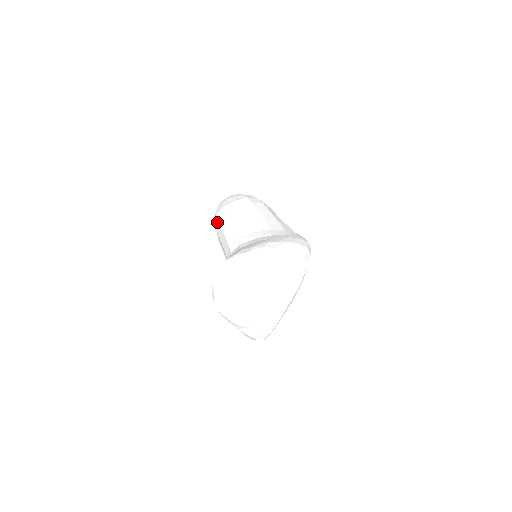
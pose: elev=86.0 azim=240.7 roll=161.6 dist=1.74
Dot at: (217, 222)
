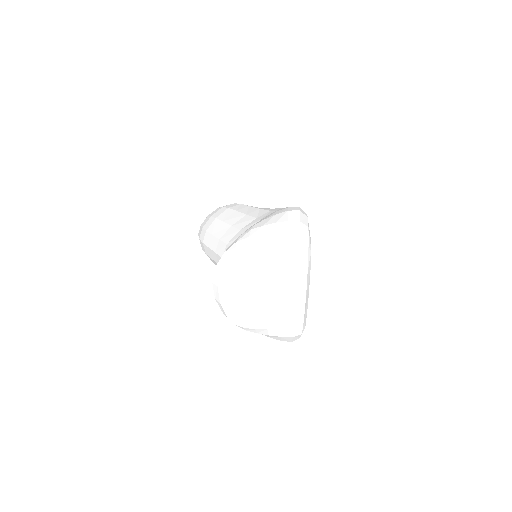
Dot at: occluded
